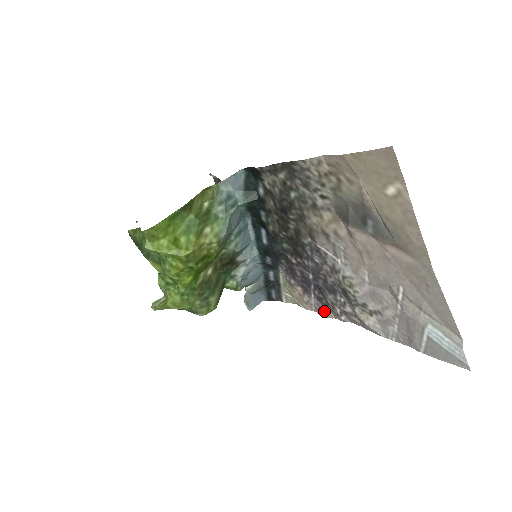
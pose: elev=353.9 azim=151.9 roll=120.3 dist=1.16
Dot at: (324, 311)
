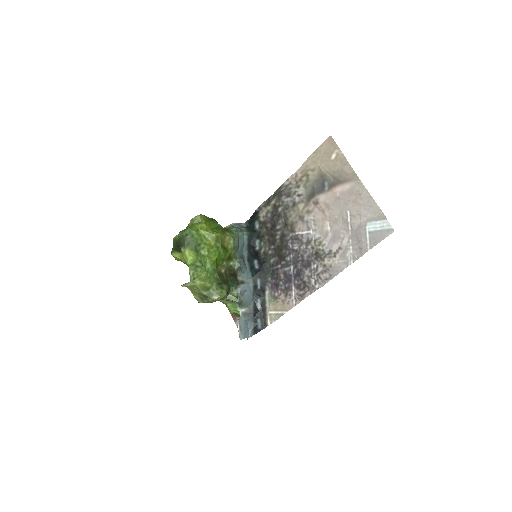
Dot at: (303, 295)
